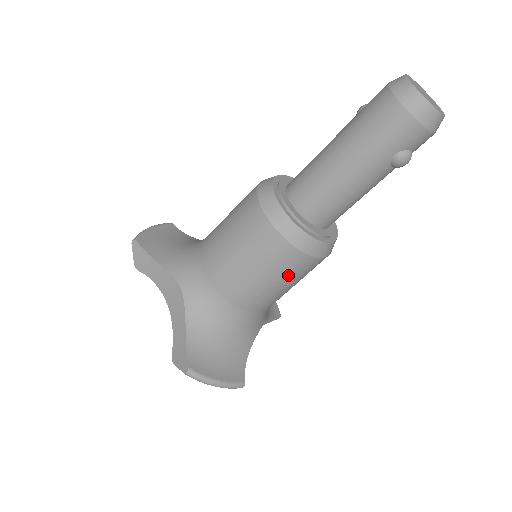
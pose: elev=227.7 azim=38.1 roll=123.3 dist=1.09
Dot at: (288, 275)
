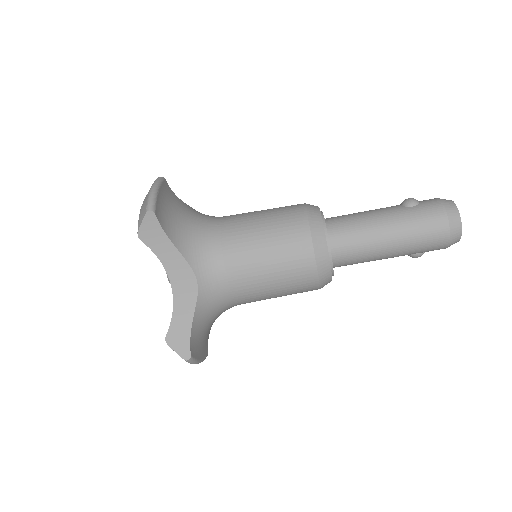
Dot at: occluded
